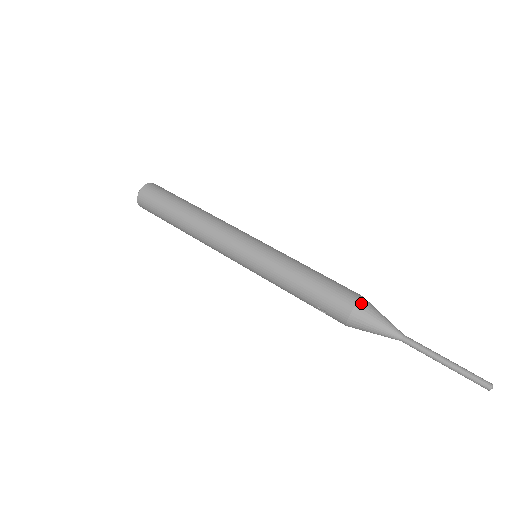
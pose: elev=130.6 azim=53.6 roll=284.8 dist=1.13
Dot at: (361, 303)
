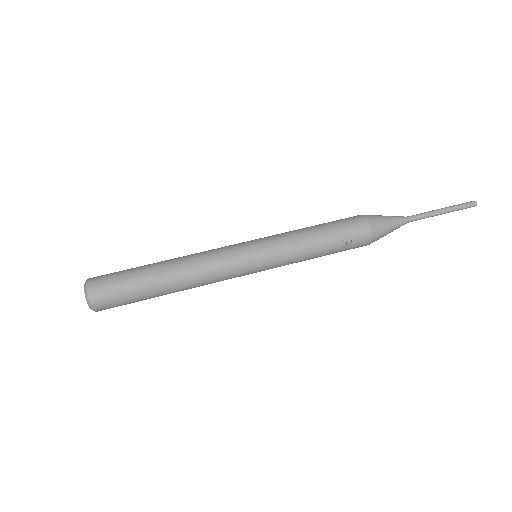
Dot at: (365, 215)
